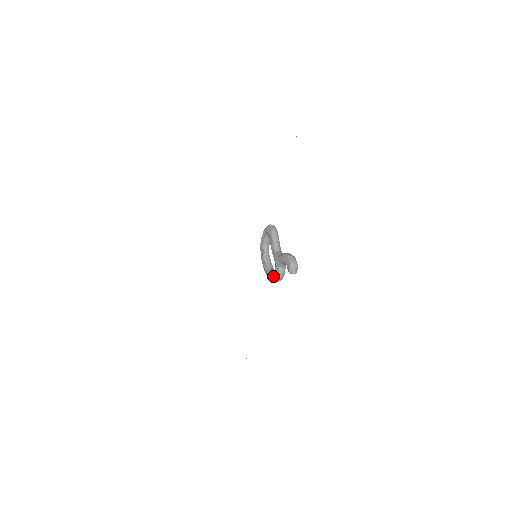
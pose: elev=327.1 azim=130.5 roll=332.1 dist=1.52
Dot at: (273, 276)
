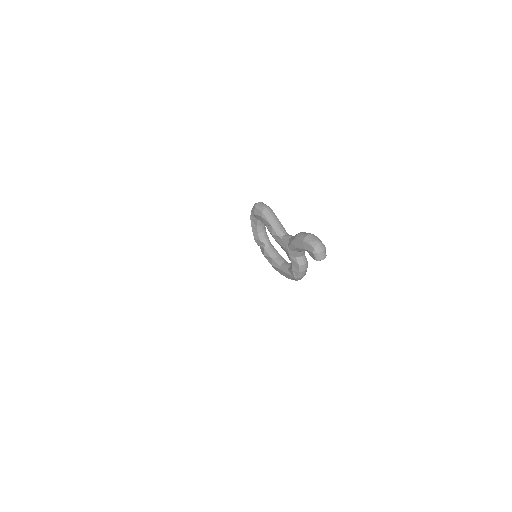
Dot at: (292, 273)
